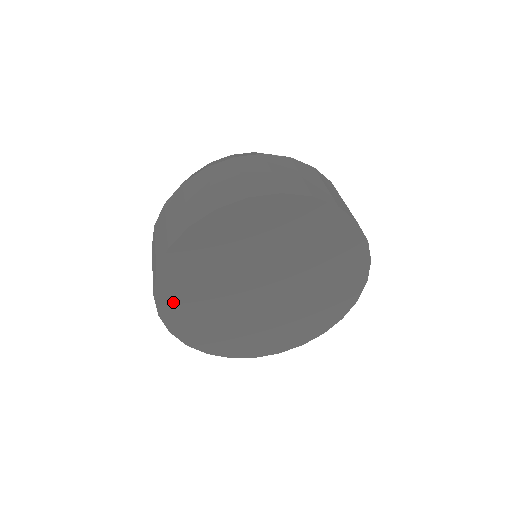
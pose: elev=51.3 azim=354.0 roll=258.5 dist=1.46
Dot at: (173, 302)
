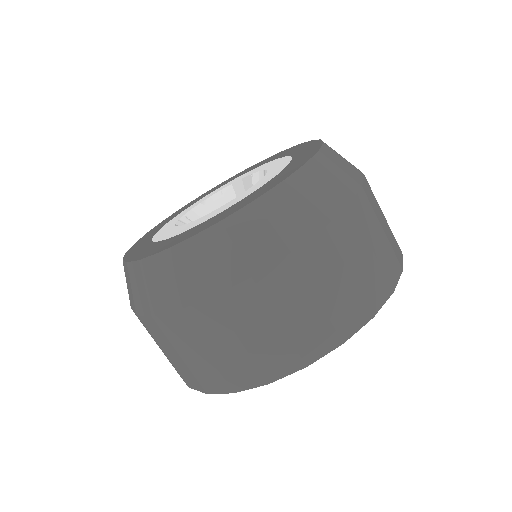
Dot at: occluded
